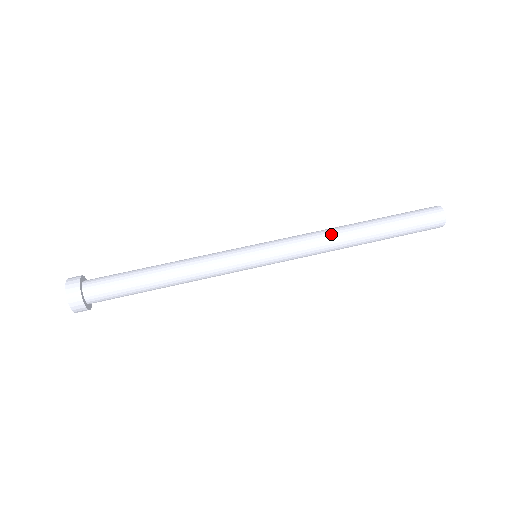
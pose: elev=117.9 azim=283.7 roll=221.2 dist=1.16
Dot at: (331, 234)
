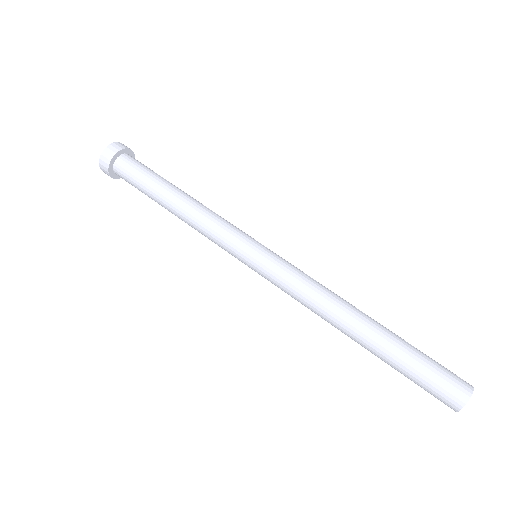
Dot at: (333, 298)
